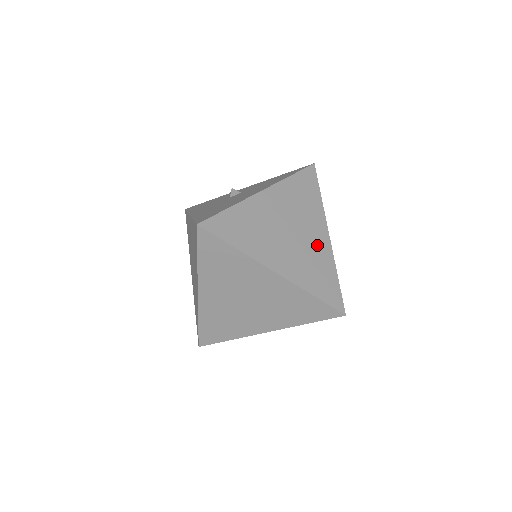
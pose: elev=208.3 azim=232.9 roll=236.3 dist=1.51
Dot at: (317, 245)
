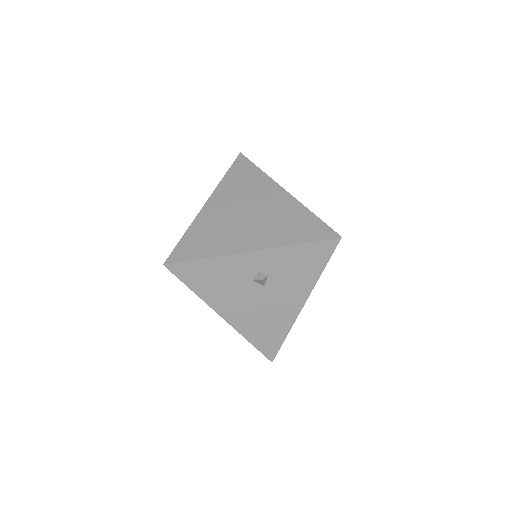
Dot at: occluded
